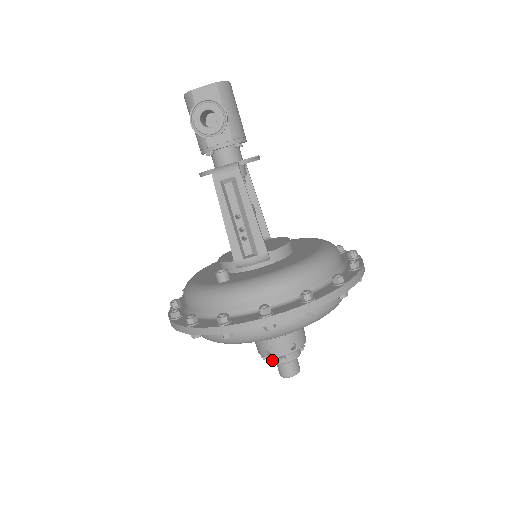
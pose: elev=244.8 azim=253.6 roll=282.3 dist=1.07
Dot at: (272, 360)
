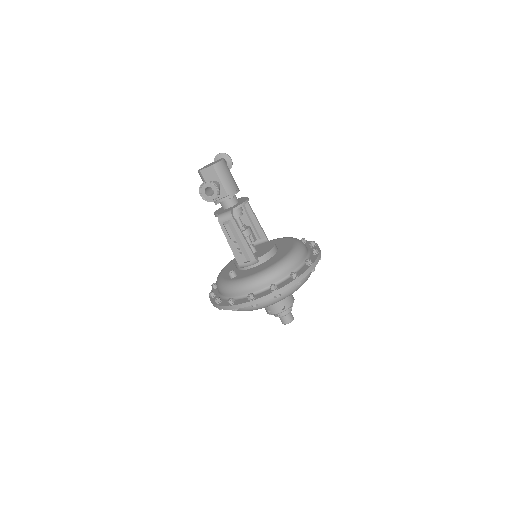
Dot at: (274, 315)
